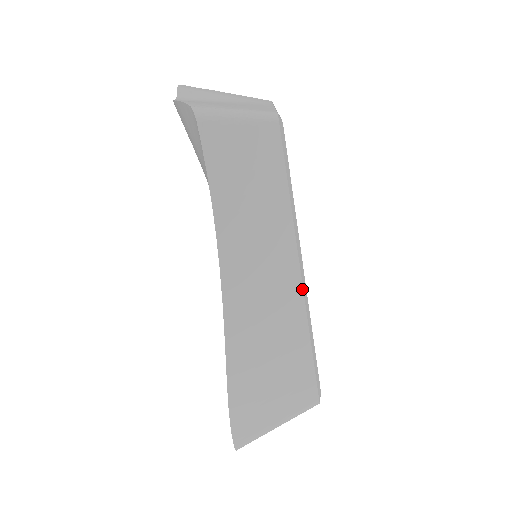
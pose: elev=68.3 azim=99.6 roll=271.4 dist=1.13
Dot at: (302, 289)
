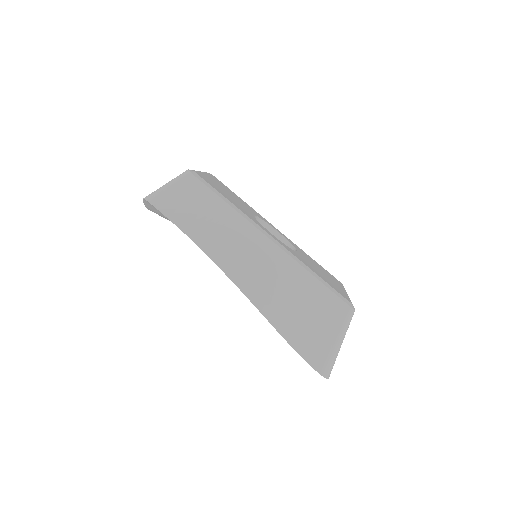
Dot at: (276, 245)
